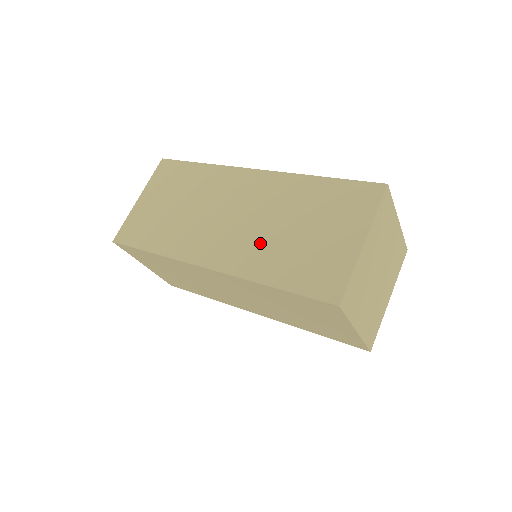
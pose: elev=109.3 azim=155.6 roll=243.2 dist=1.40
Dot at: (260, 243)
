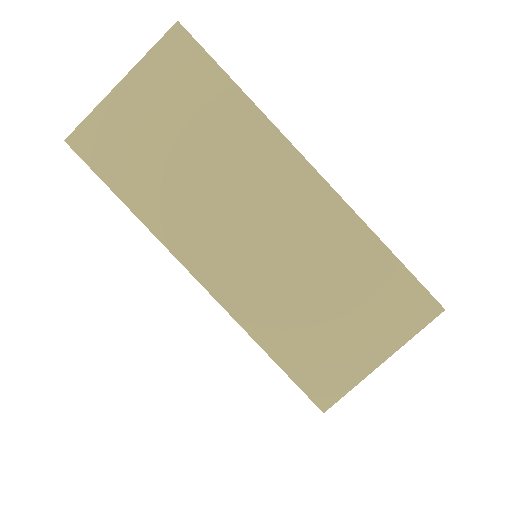
Dot at: (275, 290)
